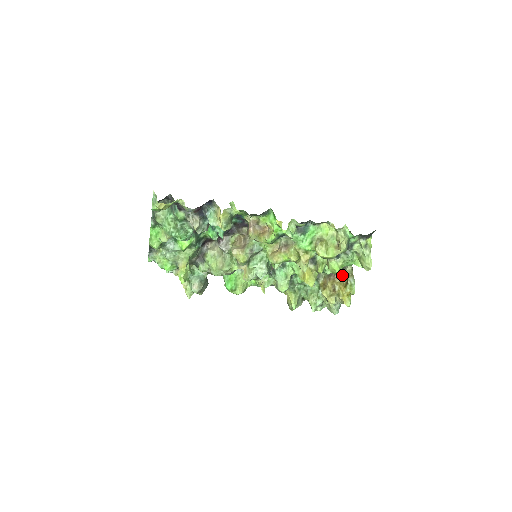
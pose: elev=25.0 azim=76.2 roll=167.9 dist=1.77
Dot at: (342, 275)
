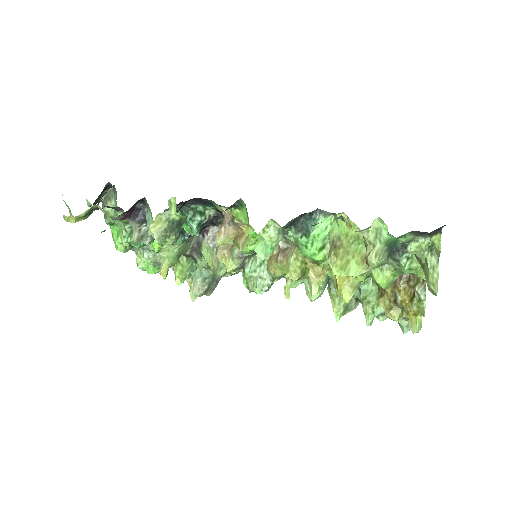
Dot at: (408, 278)
